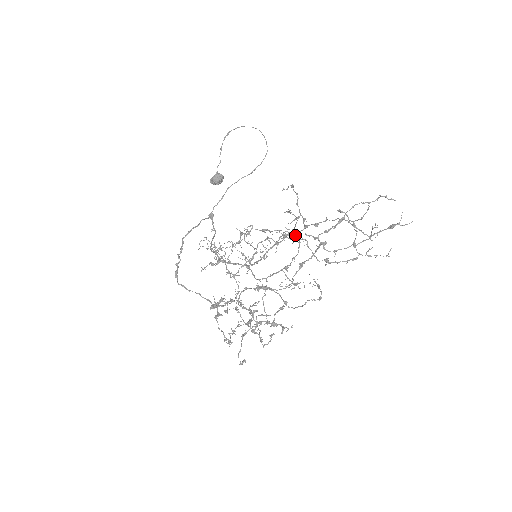
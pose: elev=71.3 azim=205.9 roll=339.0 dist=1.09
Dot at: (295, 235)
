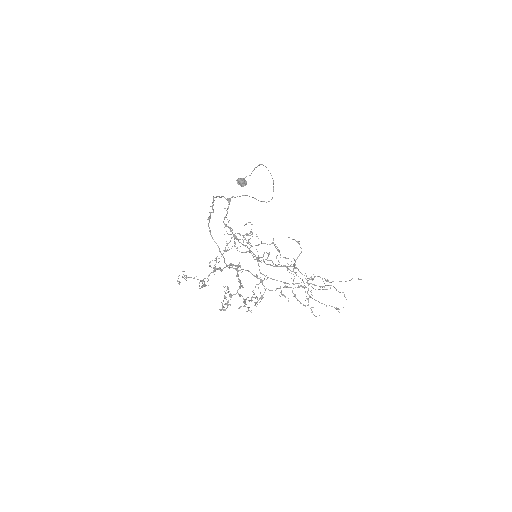
Dot at: occluded
